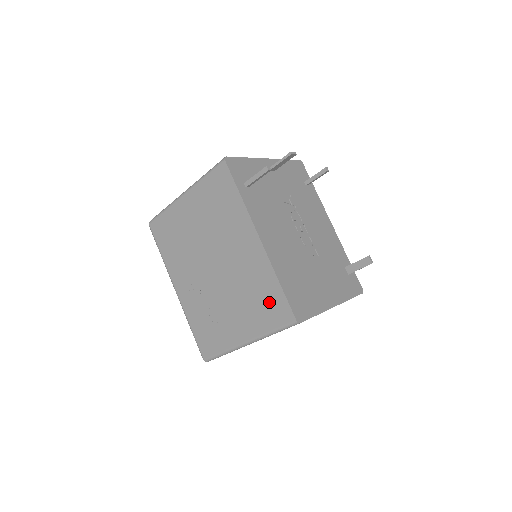
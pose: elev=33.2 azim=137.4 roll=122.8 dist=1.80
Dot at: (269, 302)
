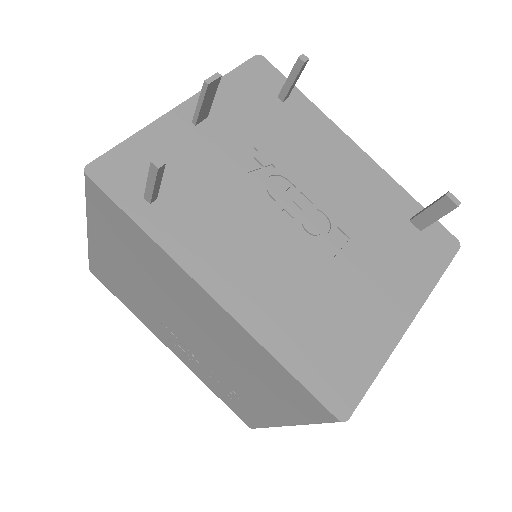
Dot at: (283, 387)
